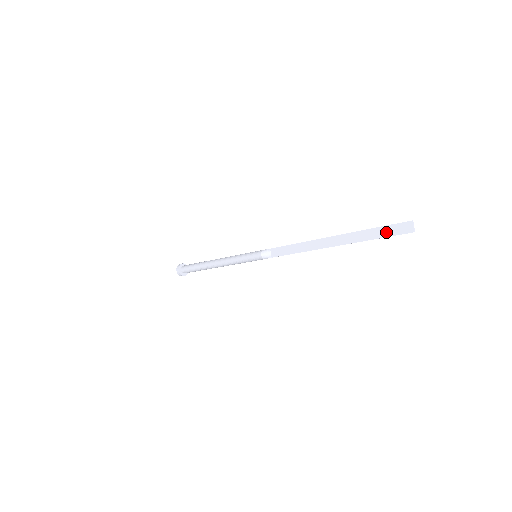
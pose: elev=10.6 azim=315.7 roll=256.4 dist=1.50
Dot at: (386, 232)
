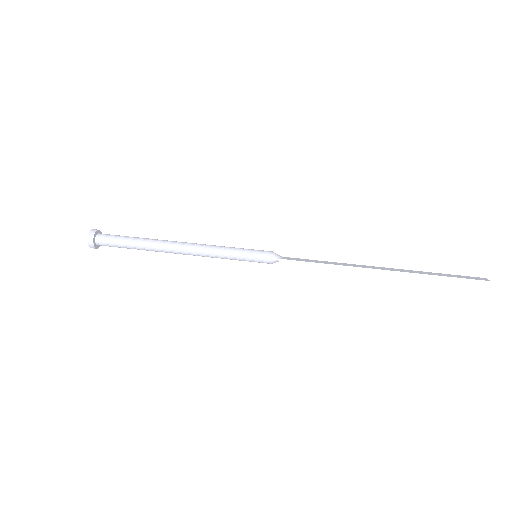
Dot at: (455, 278)
